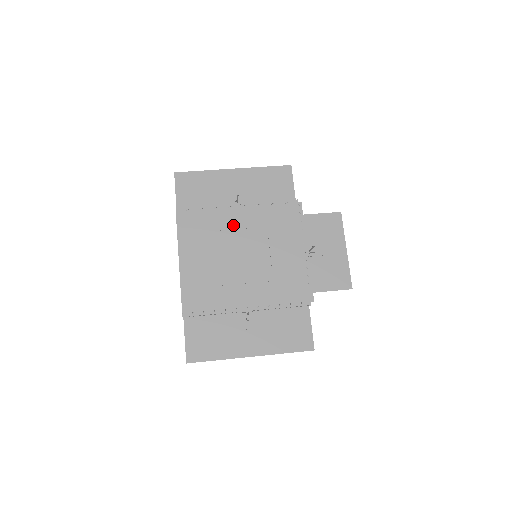
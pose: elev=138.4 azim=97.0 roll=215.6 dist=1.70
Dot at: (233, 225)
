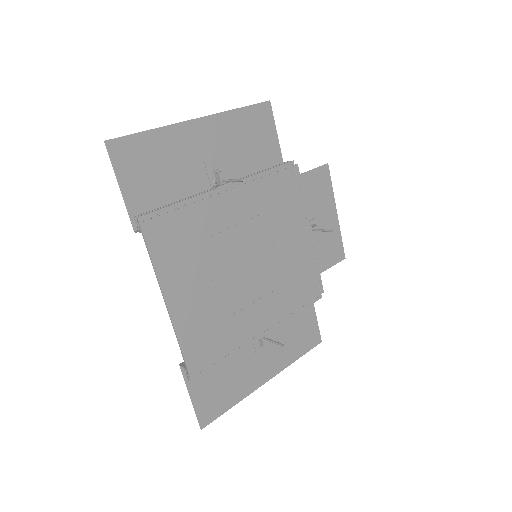
Dot at: (226, 222)
